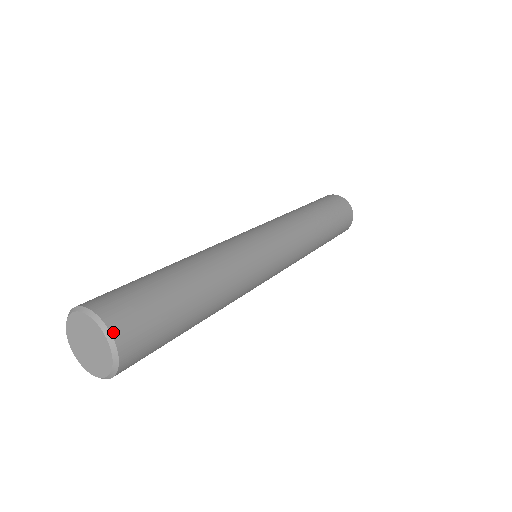
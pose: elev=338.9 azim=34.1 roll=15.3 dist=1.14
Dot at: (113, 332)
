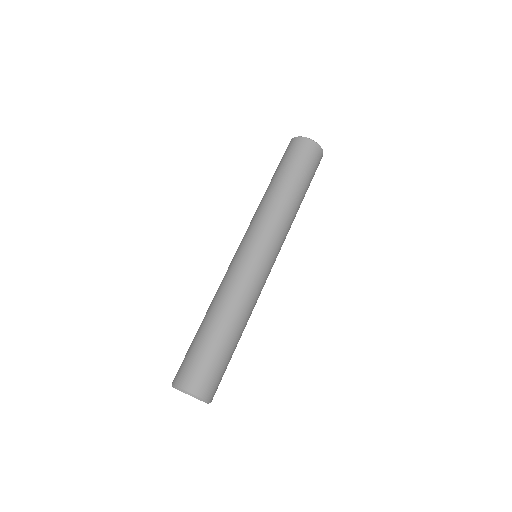
Dot at: (192, 392)
